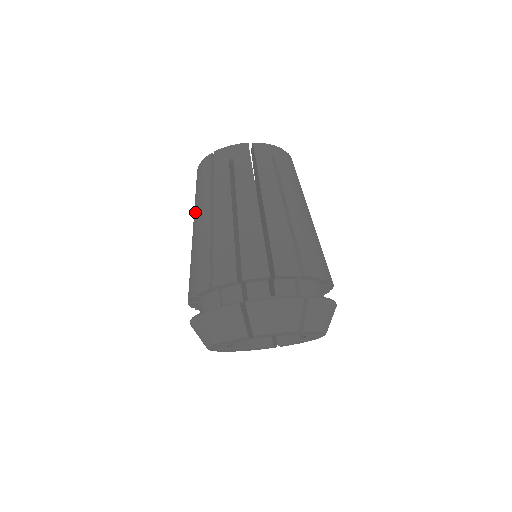
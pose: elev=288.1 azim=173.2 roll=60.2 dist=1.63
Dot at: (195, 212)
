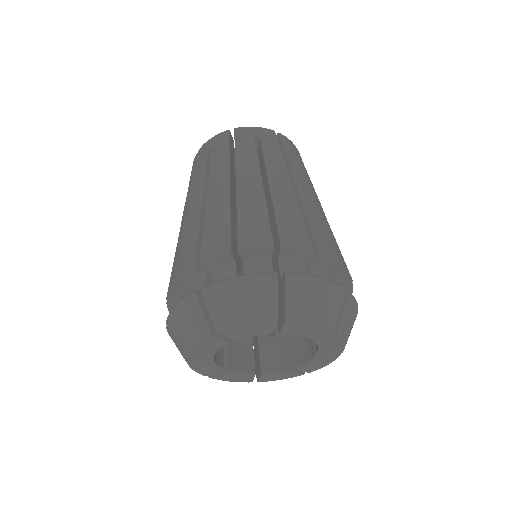
Dot at: occluded
